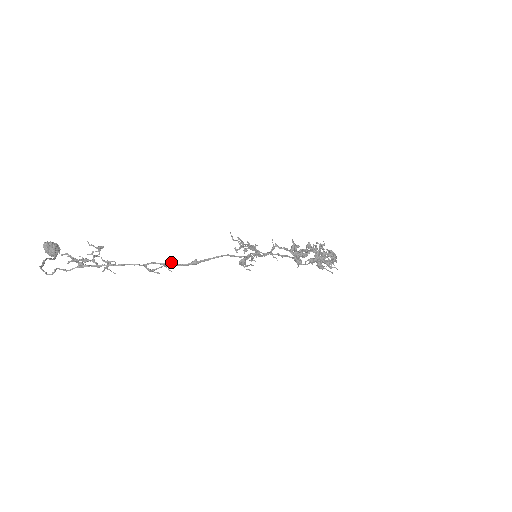
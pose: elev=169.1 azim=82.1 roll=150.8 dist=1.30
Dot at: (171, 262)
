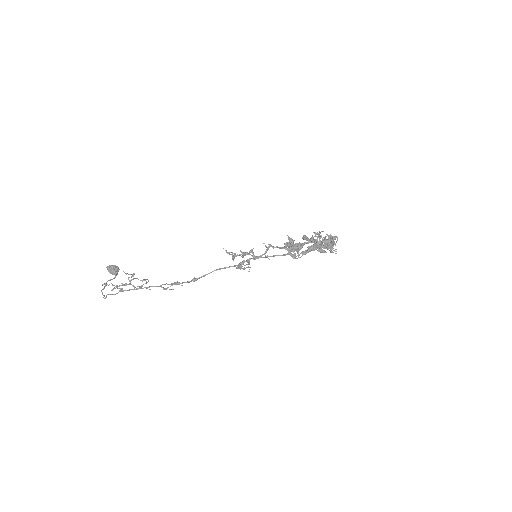
Dot at: (176, 283)
